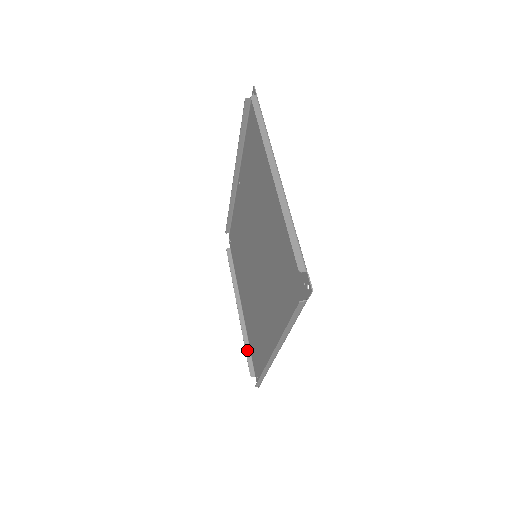
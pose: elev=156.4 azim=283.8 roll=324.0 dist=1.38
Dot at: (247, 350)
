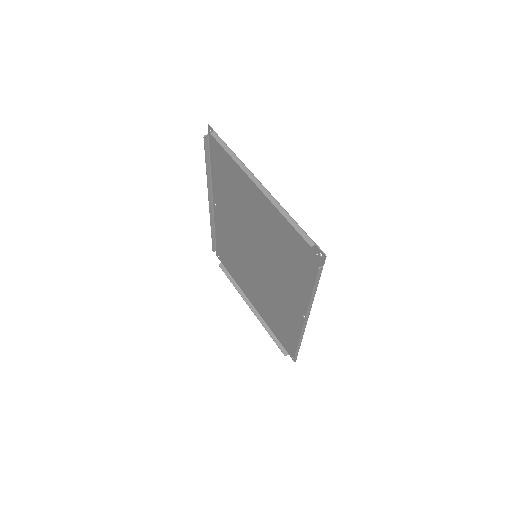
Dot at: (273, 337)
